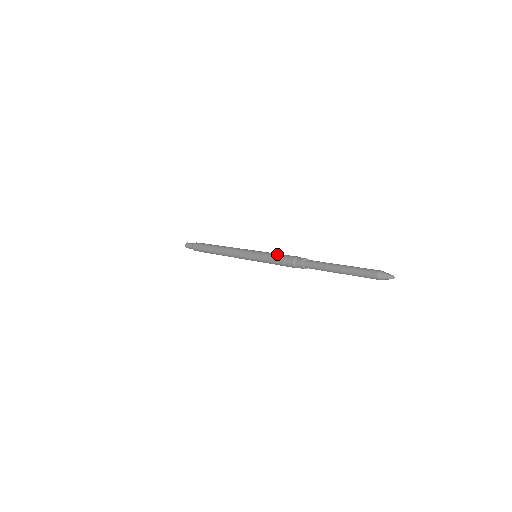
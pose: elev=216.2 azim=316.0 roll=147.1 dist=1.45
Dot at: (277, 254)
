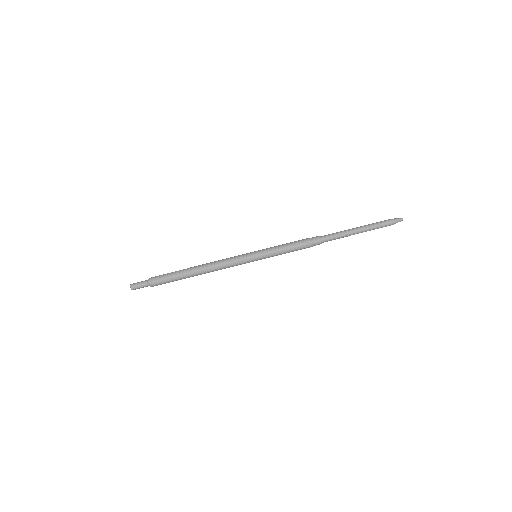
Dot at: (286, 244)
